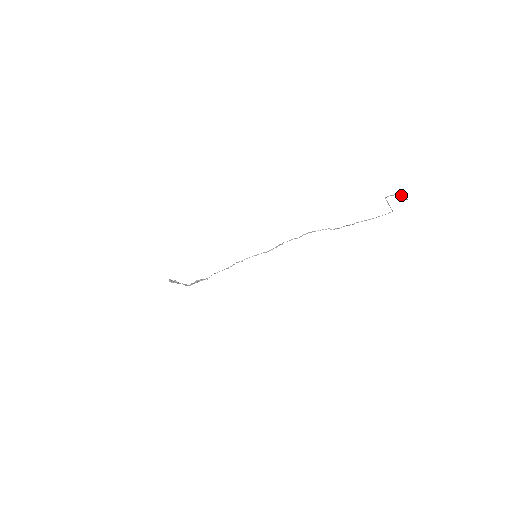
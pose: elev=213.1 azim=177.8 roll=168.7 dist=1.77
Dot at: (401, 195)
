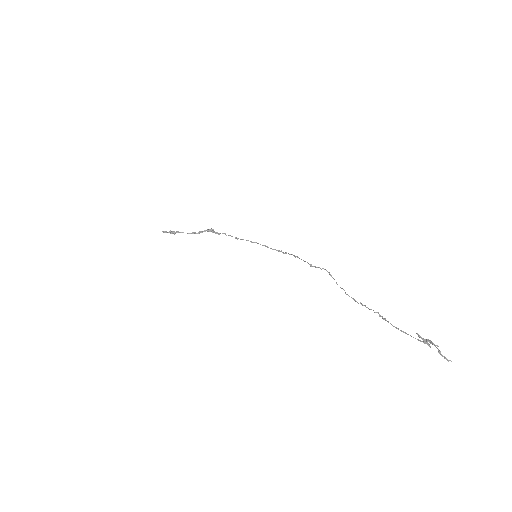
Dot at: (439, 353)
